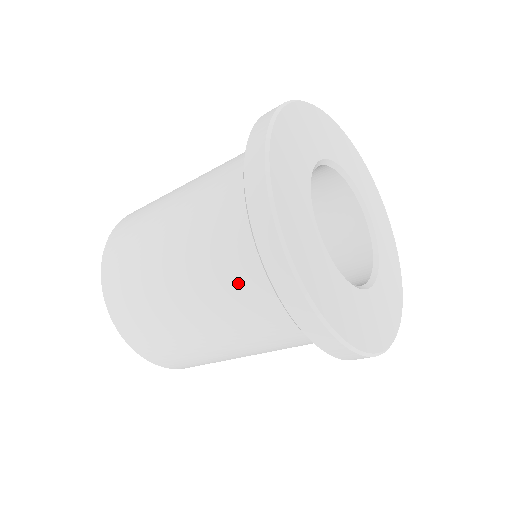
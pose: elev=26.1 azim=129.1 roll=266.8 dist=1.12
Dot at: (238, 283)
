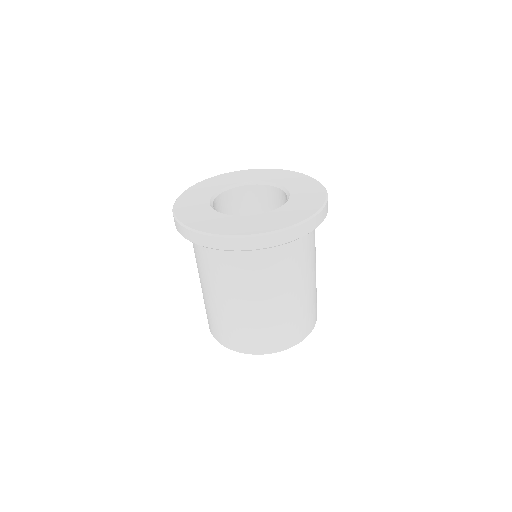
Dot at: (253, 269)
